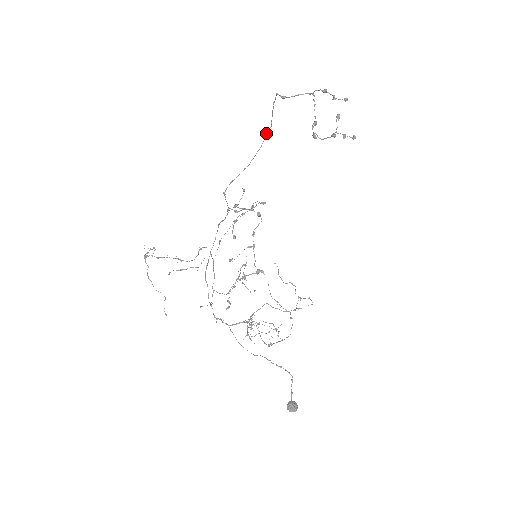
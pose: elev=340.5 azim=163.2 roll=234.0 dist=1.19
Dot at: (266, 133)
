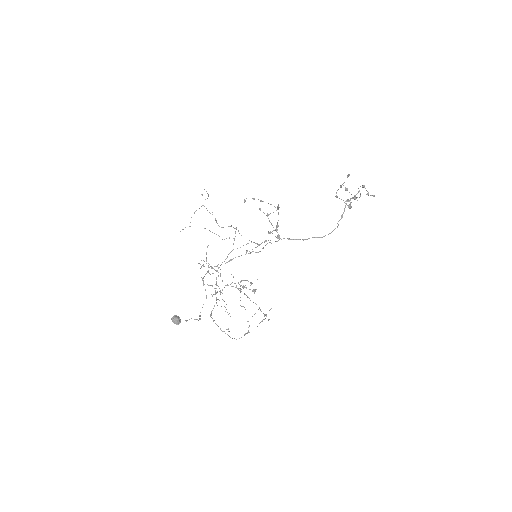
Dot at: (332, 231)
